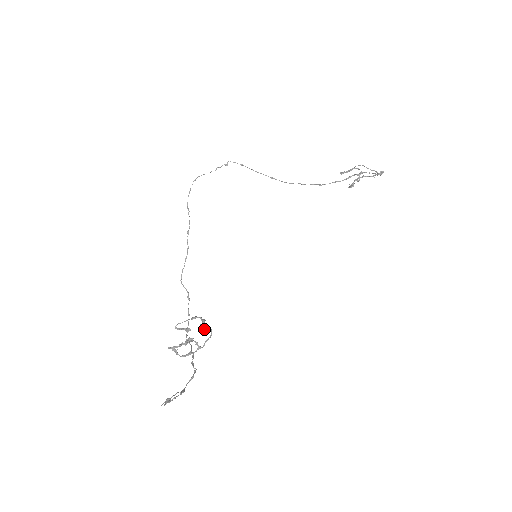
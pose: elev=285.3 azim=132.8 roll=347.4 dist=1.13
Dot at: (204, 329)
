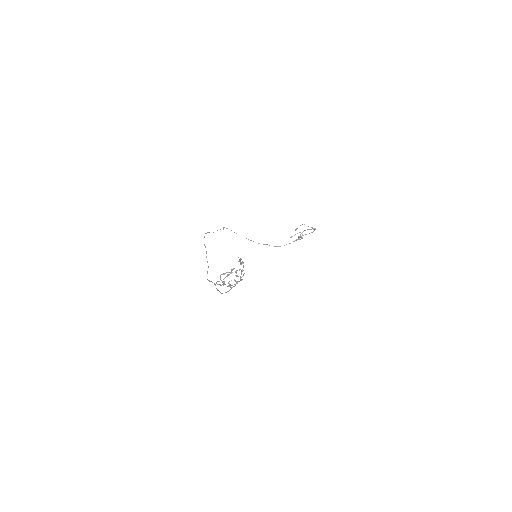
Dot at: (237, 276)
